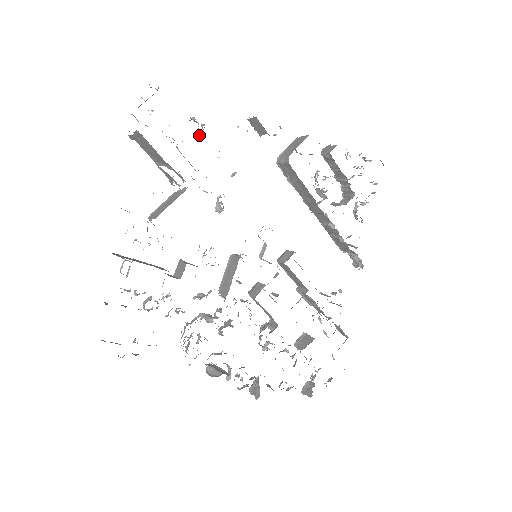
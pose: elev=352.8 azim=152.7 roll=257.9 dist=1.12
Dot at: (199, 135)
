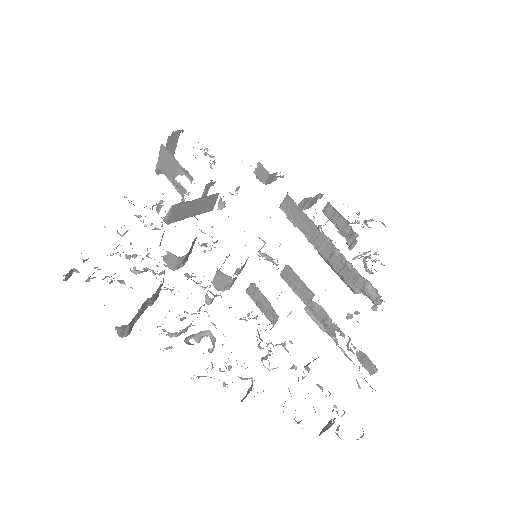
Dot at: (211, 167)
